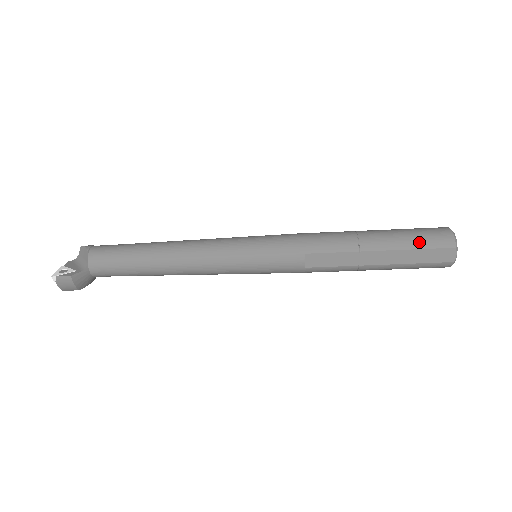
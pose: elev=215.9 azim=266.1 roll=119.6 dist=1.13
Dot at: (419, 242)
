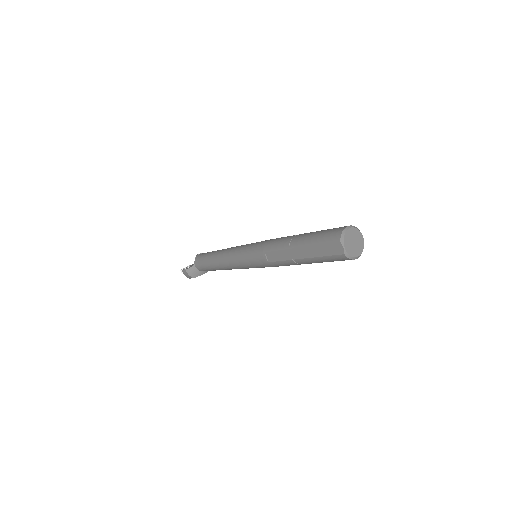
Dot at: (320, 239)
